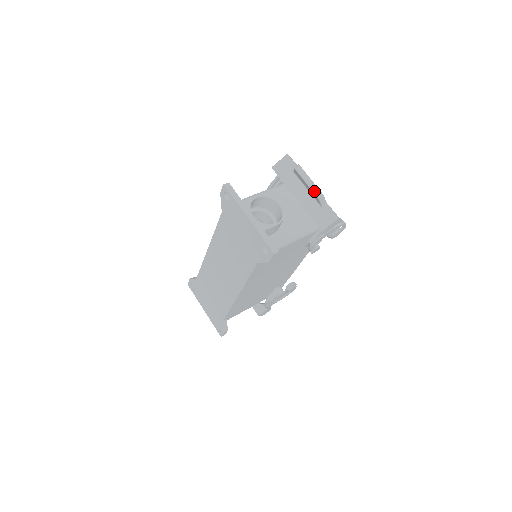
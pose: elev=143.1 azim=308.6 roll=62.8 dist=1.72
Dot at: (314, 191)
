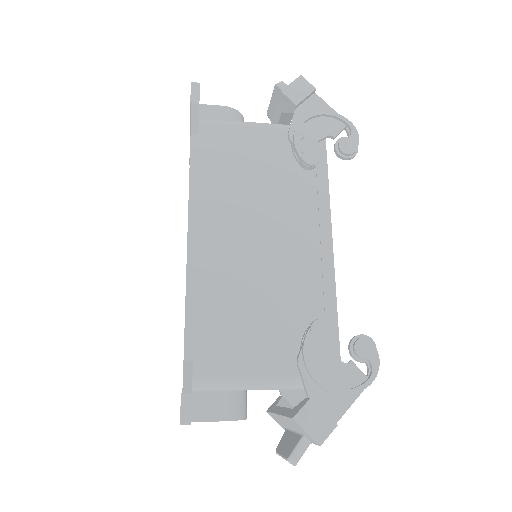
Dot at: (274, 89)
